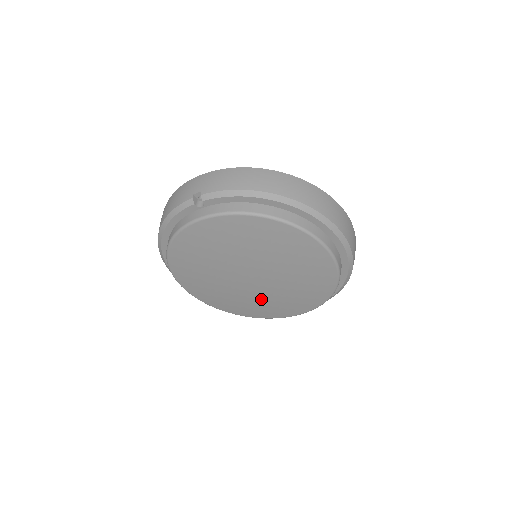
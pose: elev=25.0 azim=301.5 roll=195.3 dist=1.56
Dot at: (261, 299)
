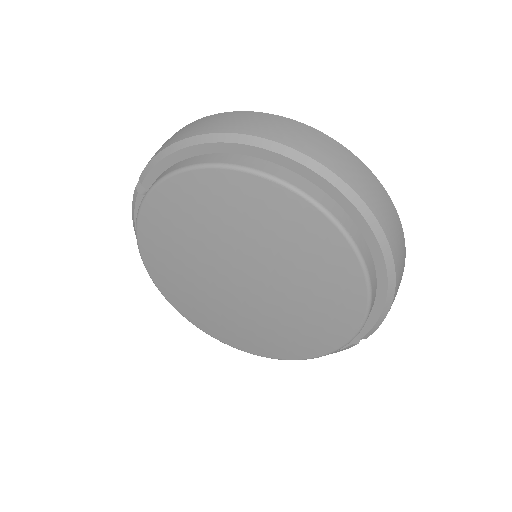
Dot at: (279, 319)
